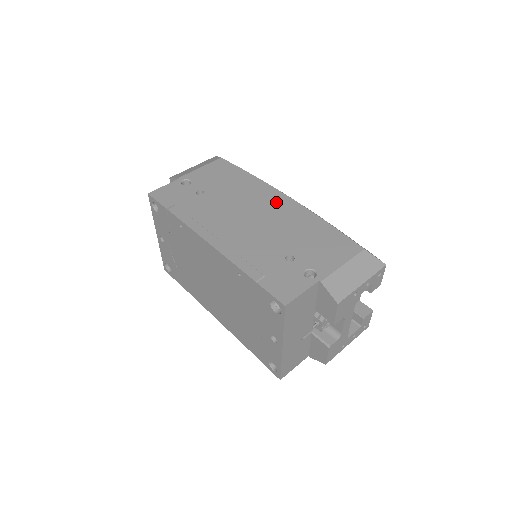
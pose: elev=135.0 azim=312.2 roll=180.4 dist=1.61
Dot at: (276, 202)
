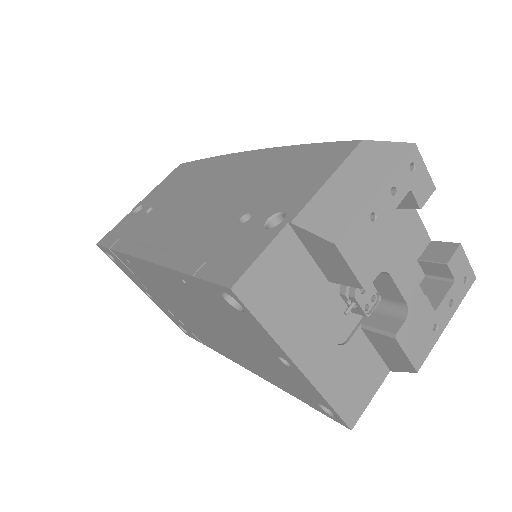
Dot at: (235, 166)
